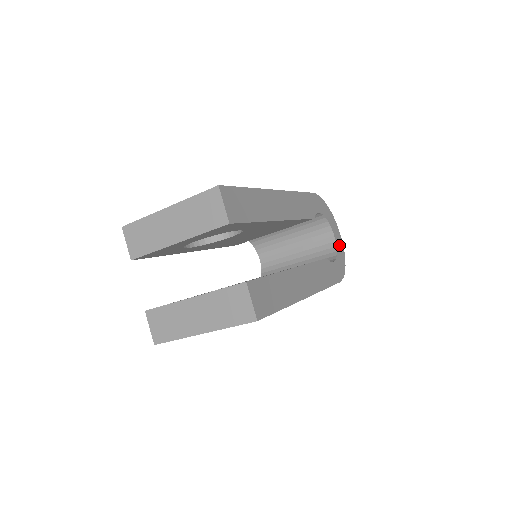
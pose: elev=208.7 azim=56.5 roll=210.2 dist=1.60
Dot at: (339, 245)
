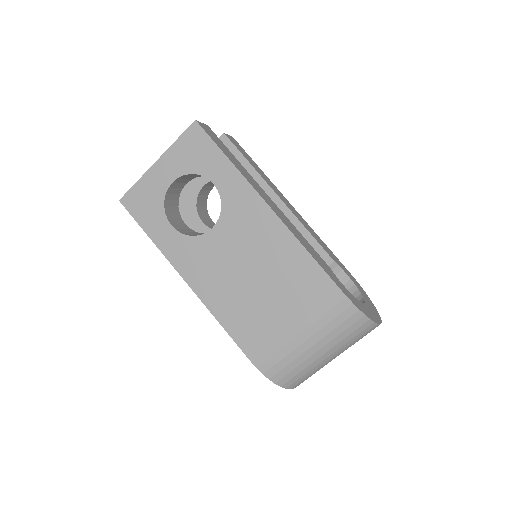
Dot at: (370, 312)
